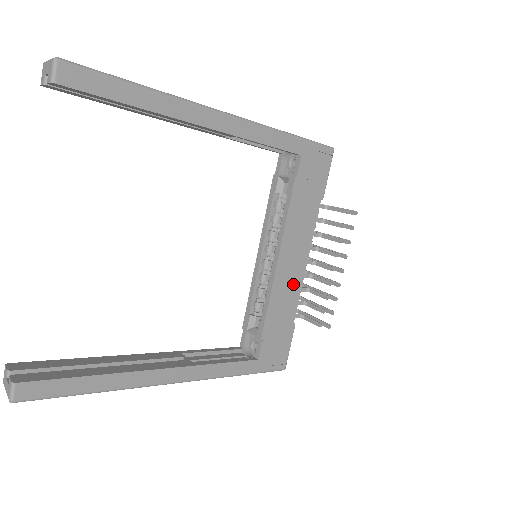
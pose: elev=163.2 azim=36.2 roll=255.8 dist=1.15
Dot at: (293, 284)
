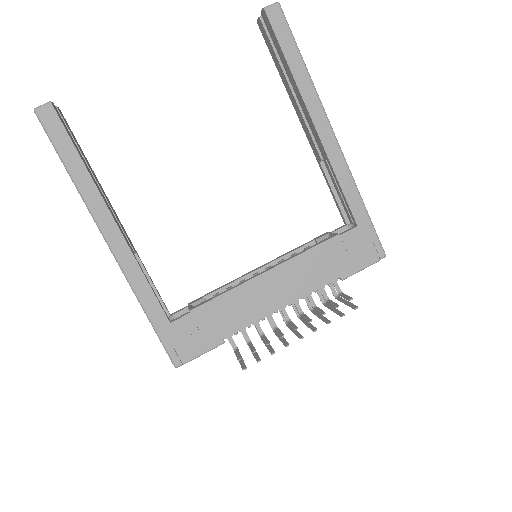
Dot at: (257, 307)
